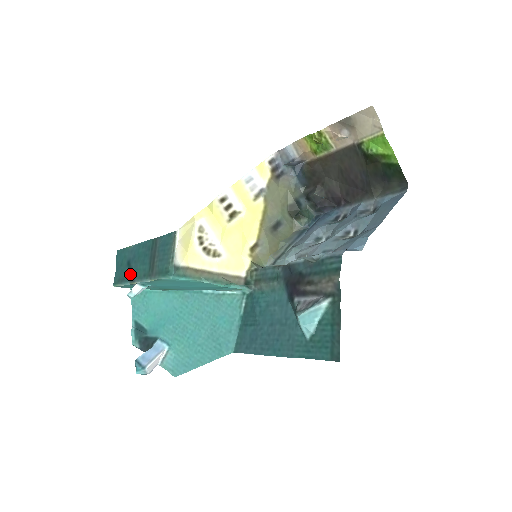
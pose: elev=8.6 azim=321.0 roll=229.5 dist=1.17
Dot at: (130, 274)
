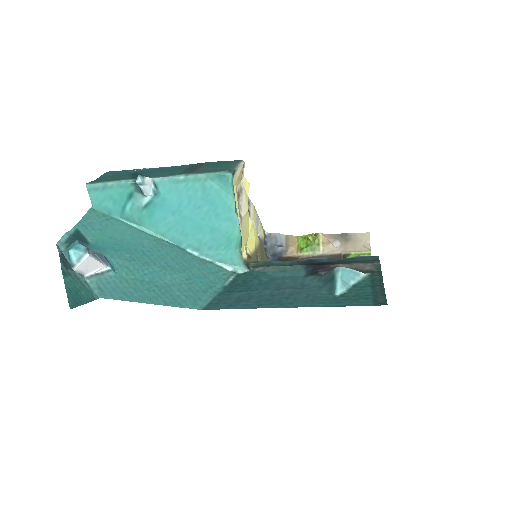
Dot at: (137, 176)
